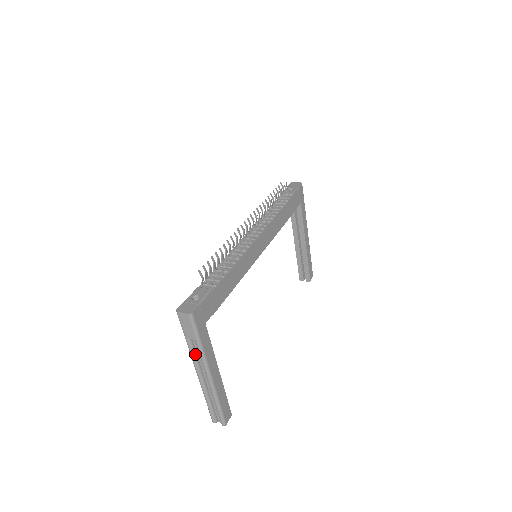
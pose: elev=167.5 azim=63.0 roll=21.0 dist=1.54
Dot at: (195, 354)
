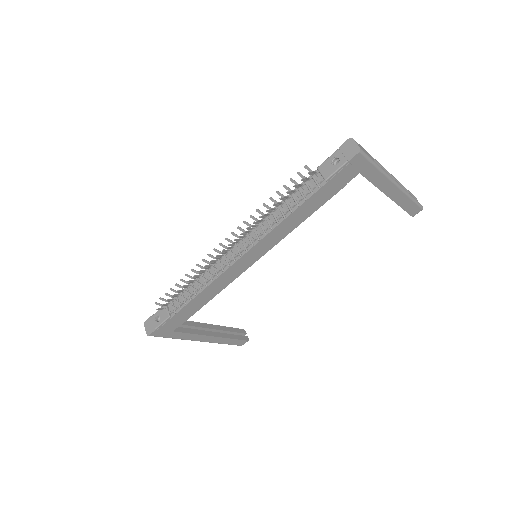
Dot at: occluded
